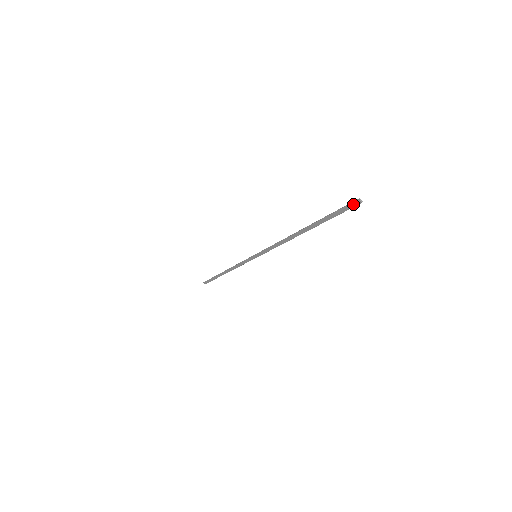
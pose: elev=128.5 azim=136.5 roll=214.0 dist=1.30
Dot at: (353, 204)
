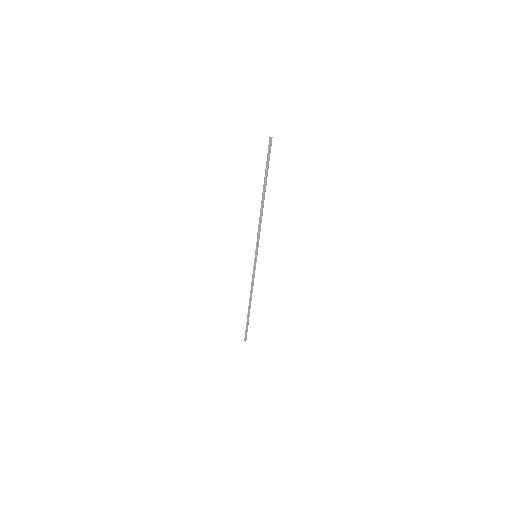
Dot at: (270, 144)
